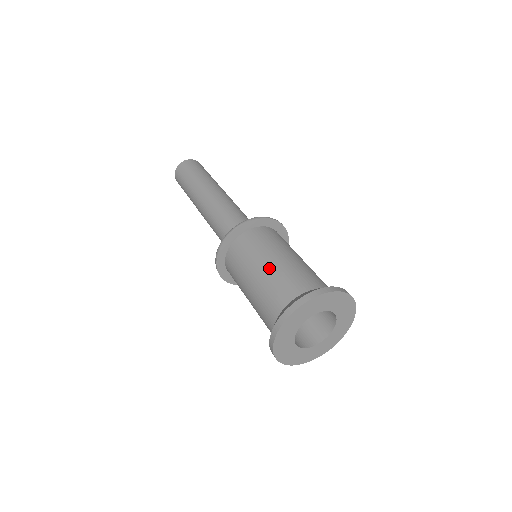
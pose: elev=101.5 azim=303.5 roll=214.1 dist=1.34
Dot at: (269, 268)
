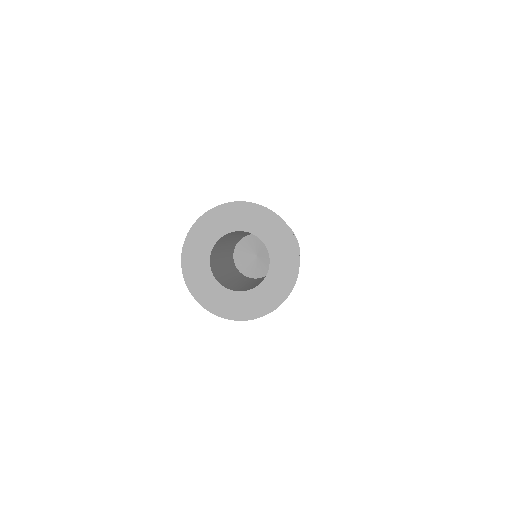
Dot at: occluded
